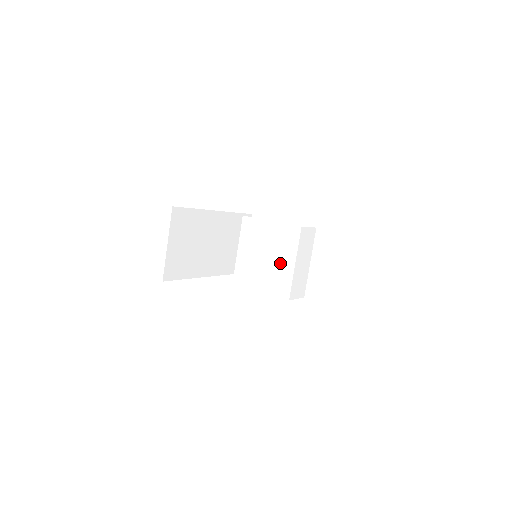
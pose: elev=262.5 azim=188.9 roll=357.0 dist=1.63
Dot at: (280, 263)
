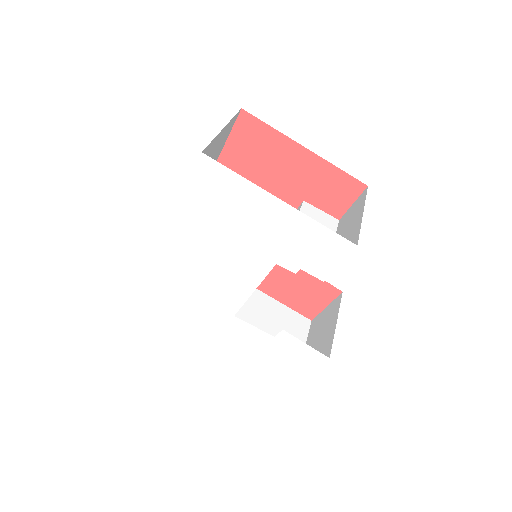
Dot at: occluded
